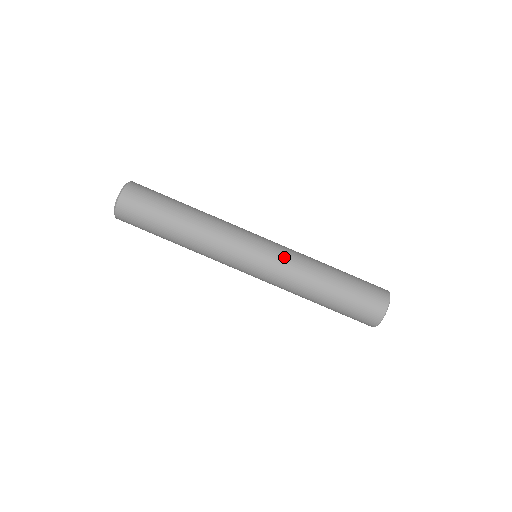
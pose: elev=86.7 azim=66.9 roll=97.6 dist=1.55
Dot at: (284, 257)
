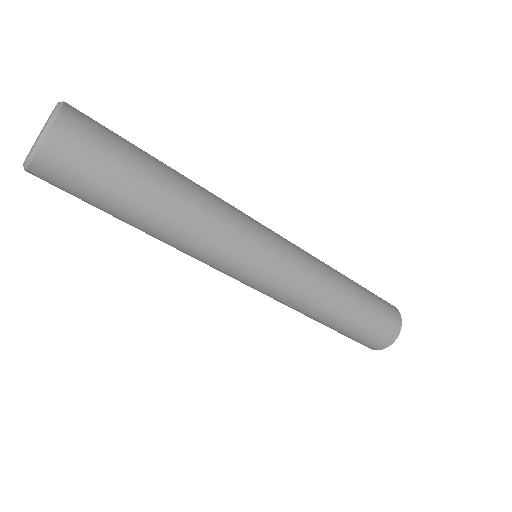
Dot at: (292, 288)
